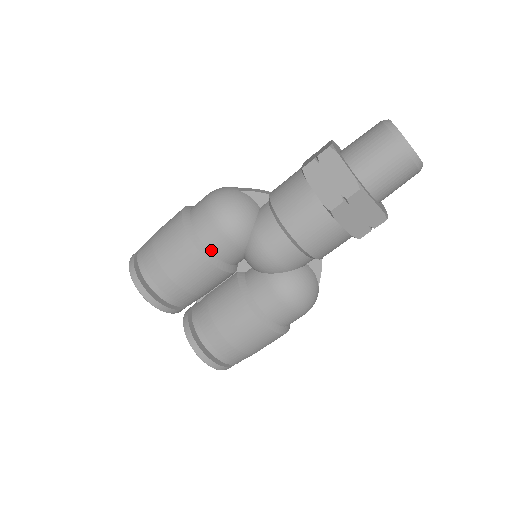
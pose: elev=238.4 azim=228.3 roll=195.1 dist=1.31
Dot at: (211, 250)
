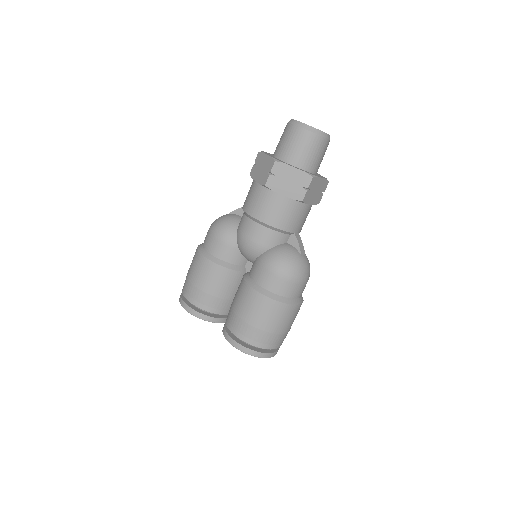
Dot at: (215, 255)
